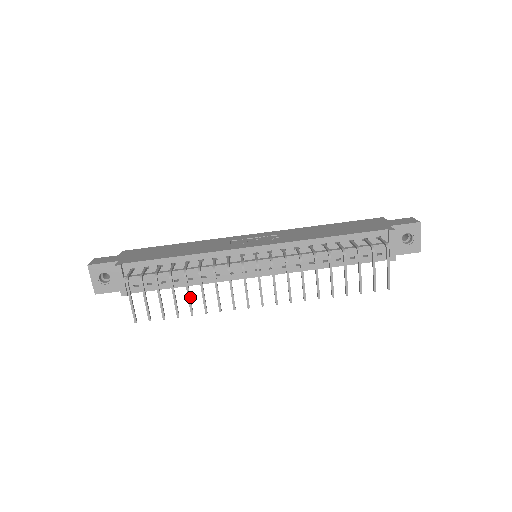
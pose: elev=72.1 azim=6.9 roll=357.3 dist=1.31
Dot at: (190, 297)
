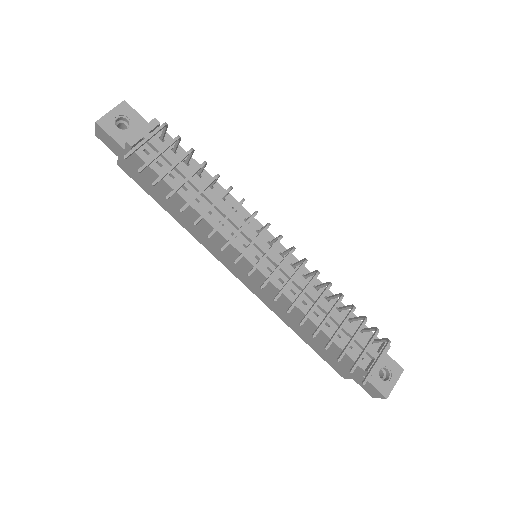
Dot at: occluded
